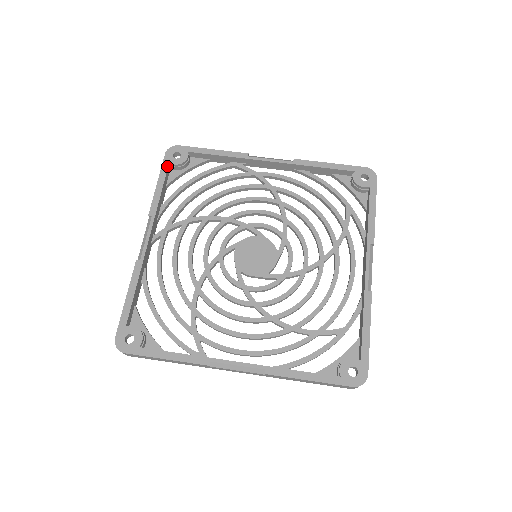
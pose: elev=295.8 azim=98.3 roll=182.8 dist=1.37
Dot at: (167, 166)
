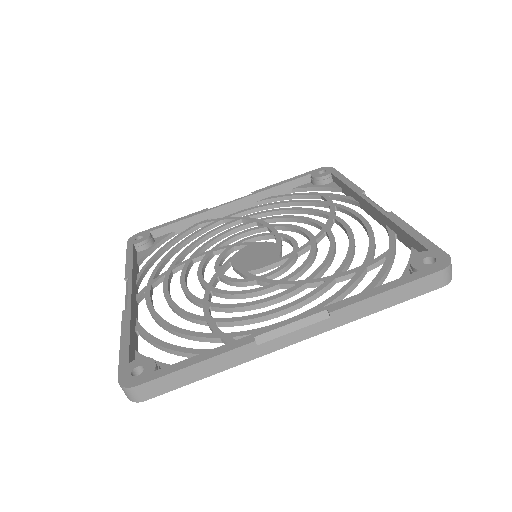
Dot at: (132, 246)
